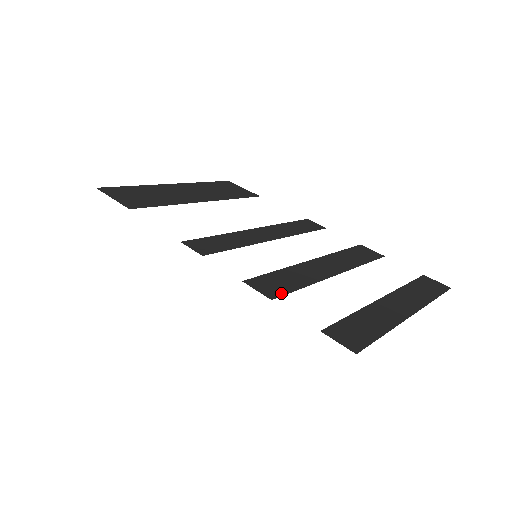
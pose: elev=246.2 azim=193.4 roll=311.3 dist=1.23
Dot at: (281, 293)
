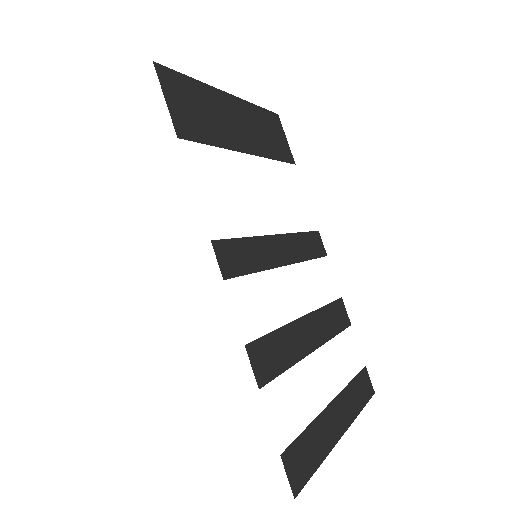
Dot at: (269, 377)
